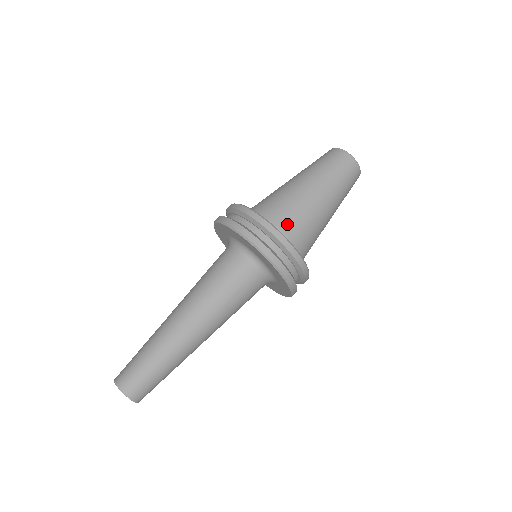
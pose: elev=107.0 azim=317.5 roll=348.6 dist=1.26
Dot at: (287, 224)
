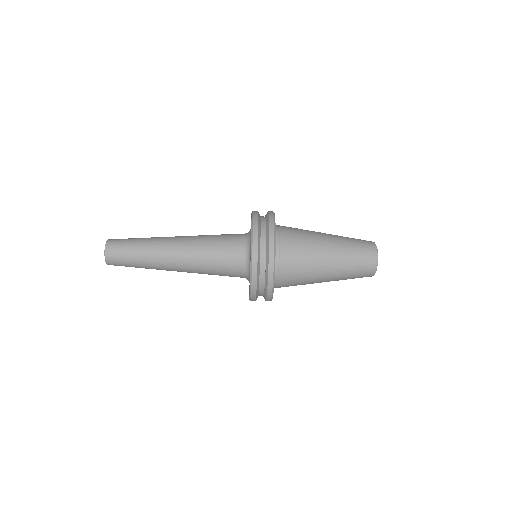
Dot at: (286, 283)
